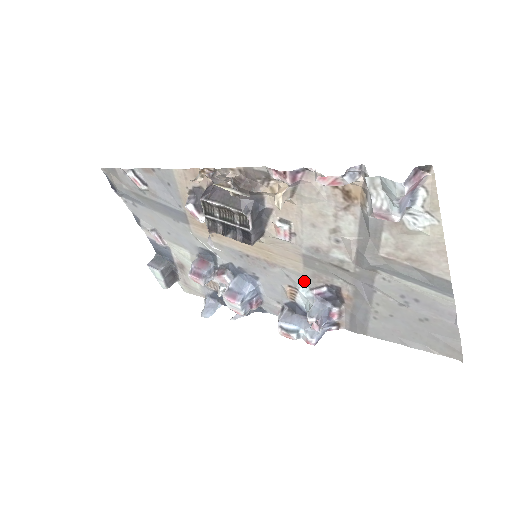
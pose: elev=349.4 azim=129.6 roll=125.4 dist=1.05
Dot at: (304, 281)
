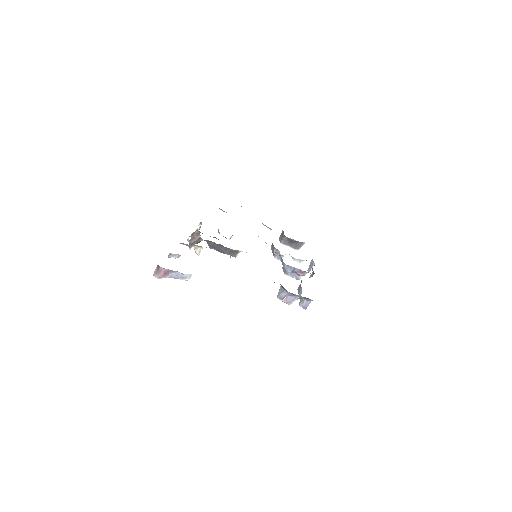
Dot at: occluded
